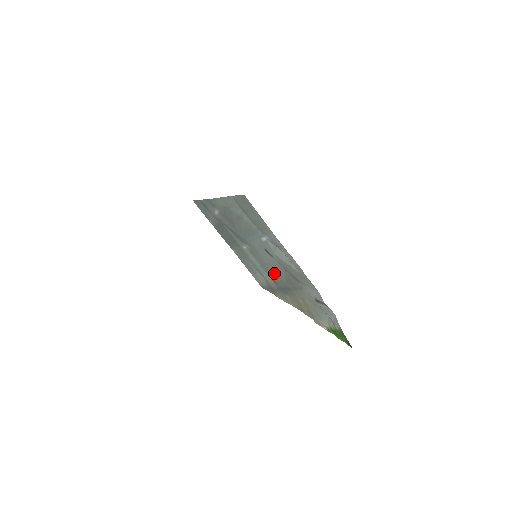
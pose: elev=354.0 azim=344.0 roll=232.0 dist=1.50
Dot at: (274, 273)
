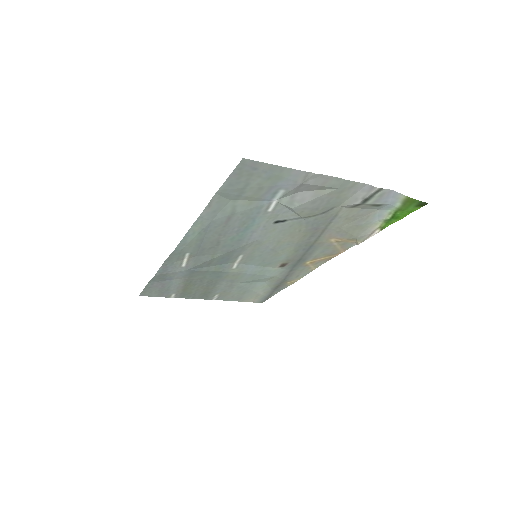
Dot at: (287, 248)
